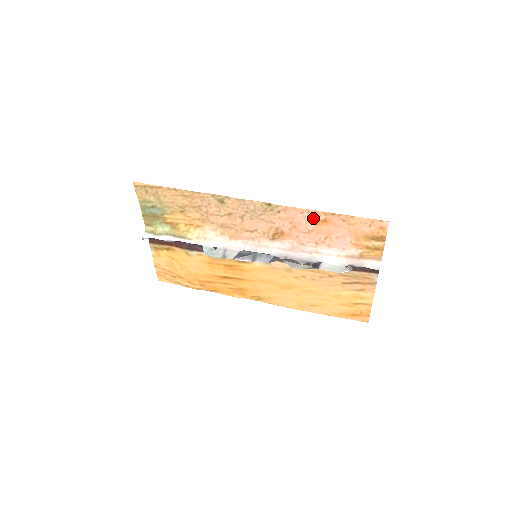
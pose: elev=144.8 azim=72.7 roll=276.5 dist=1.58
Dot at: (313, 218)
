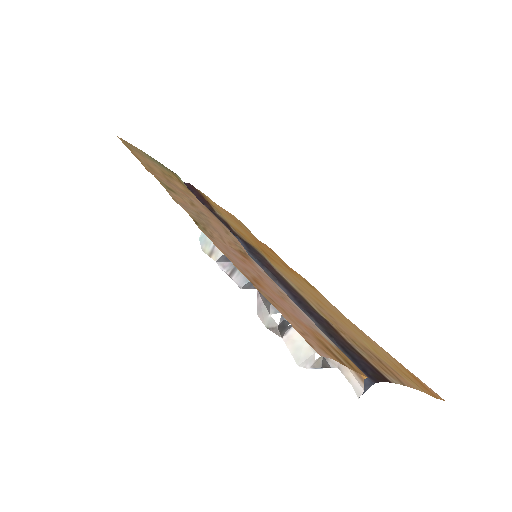
Dot at: (243, 268)
